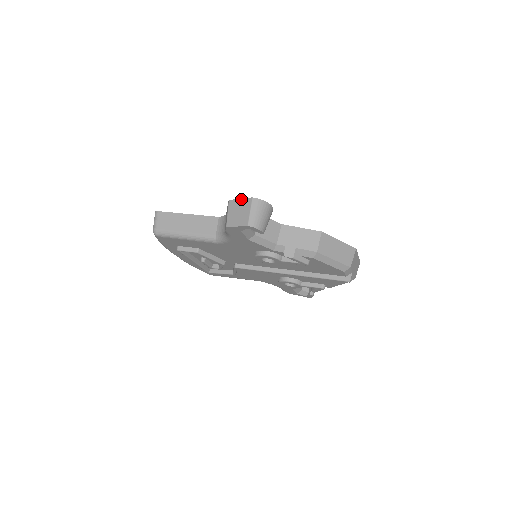
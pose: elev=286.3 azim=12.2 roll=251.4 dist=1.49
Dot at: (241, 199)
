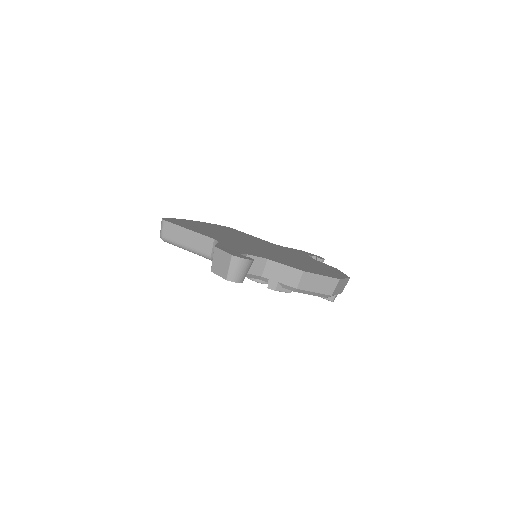
Dot at: (223, 251)
